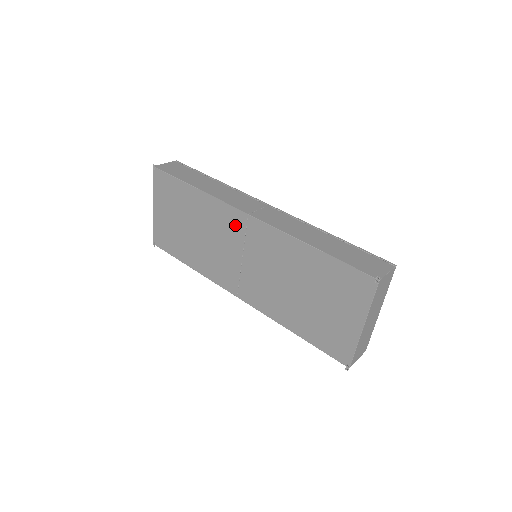
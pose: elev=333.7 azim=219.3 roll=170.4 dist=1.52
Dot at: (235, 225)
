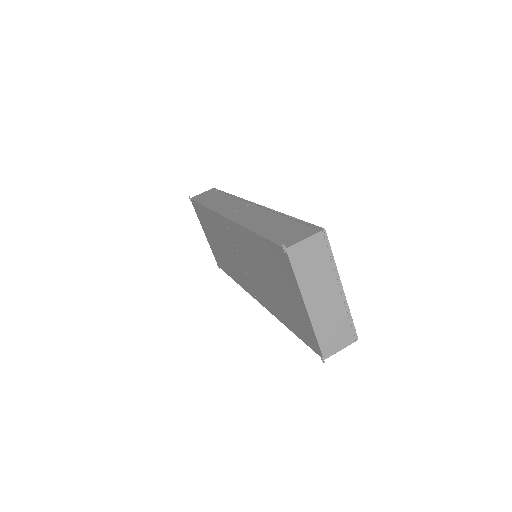
Dot at: (226, 230)
